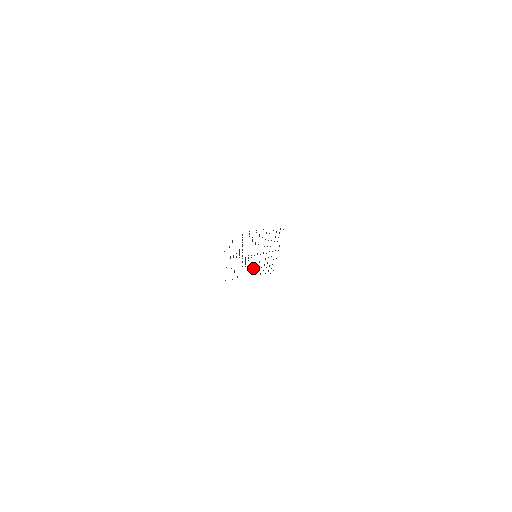
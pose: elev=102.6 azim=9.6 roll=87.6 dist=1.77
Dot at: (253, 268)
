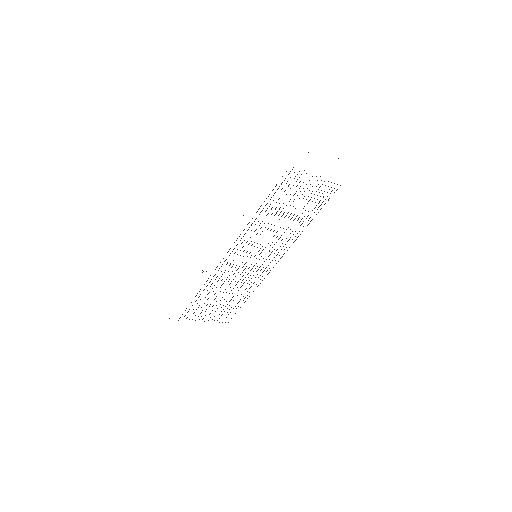
Dot at: (226, 292)
